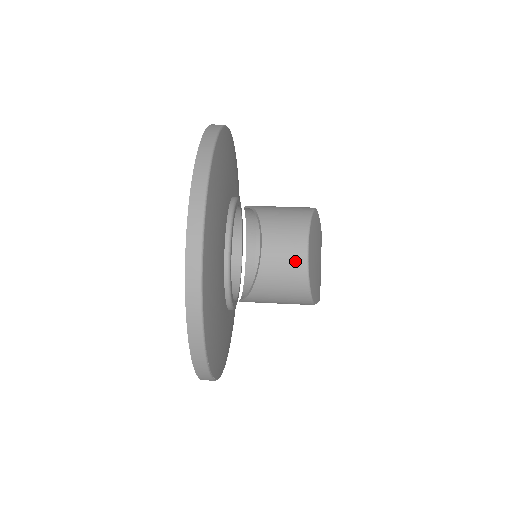
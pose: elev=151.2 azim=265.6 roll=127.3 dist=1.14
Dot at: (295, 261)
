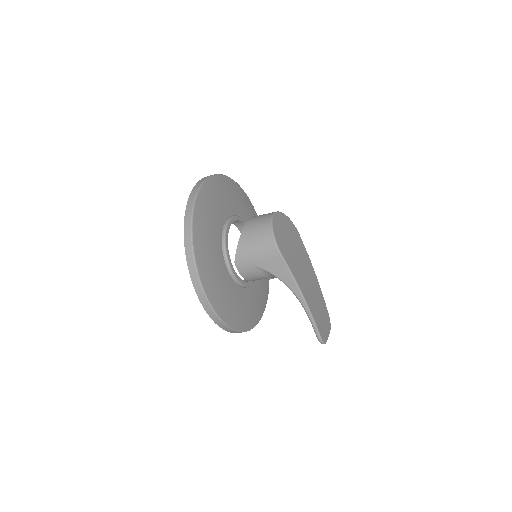
Dot at: (265, 218)
